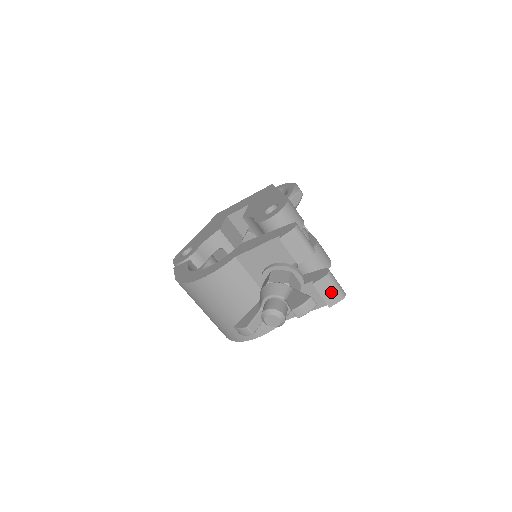
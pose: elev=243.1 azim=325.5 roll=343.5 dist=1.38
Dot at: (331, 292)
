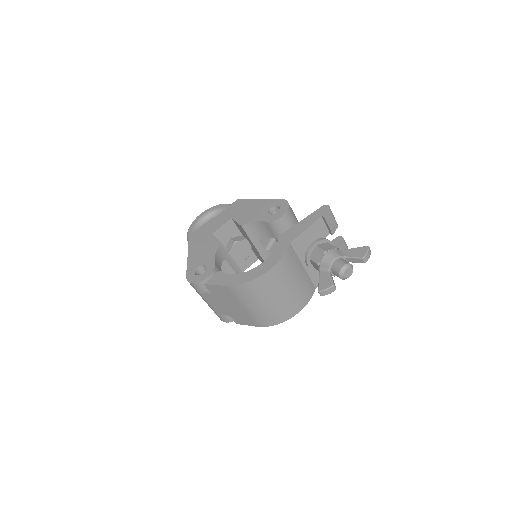
Dot at: occluded
